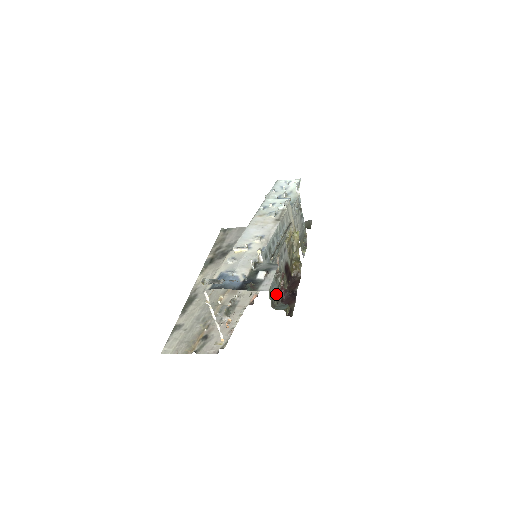
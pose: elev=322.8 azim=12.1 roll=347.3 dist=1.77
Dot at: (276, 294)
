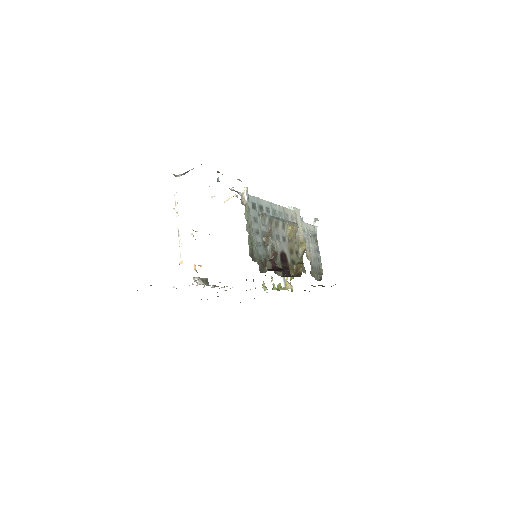
Dot at: (261, 260)
